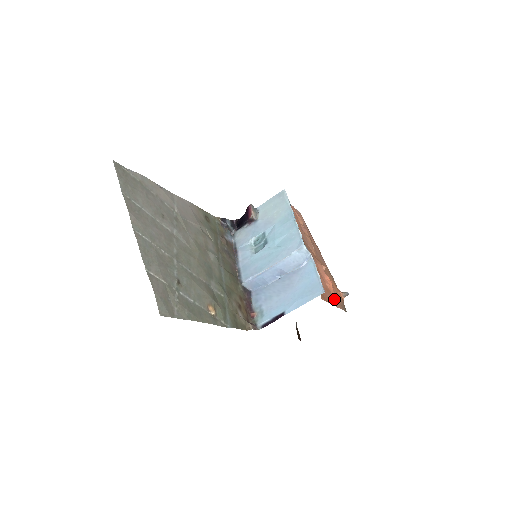
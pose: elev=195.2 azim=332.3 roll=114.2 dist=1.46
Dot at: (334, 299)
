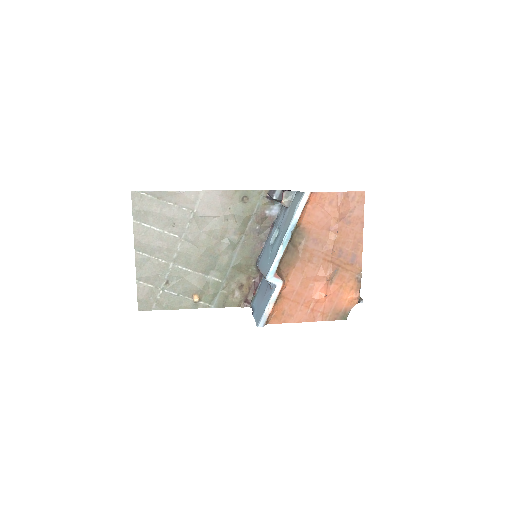
Dot at: (316, 313)
